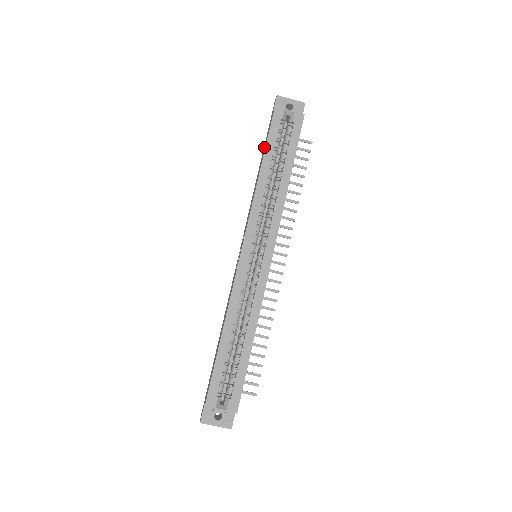
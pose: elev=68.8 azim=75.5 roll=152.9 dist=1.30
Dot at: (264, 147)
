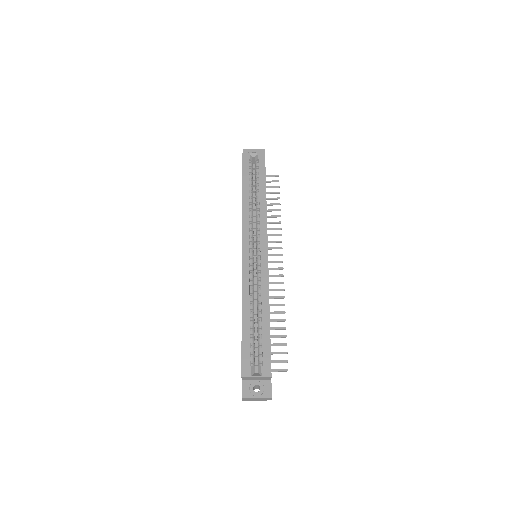
Dot at: occluded
